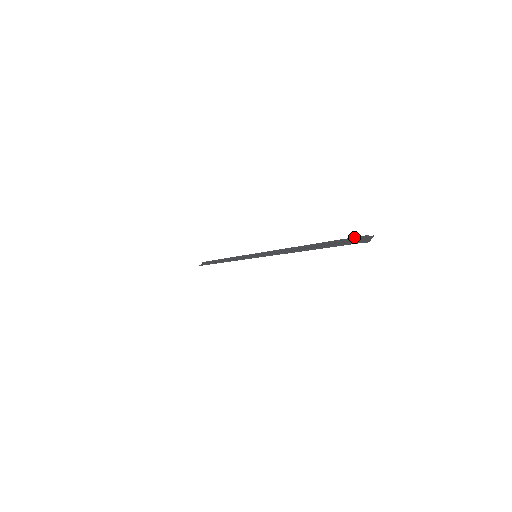
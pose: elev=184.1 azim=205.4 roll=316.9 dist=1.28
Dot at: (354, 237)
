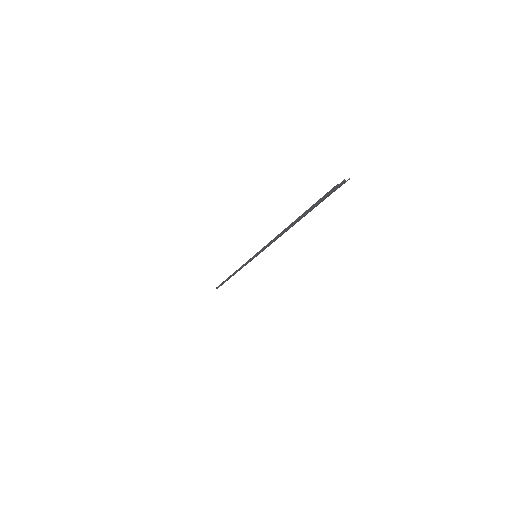
Dot at: occluded
